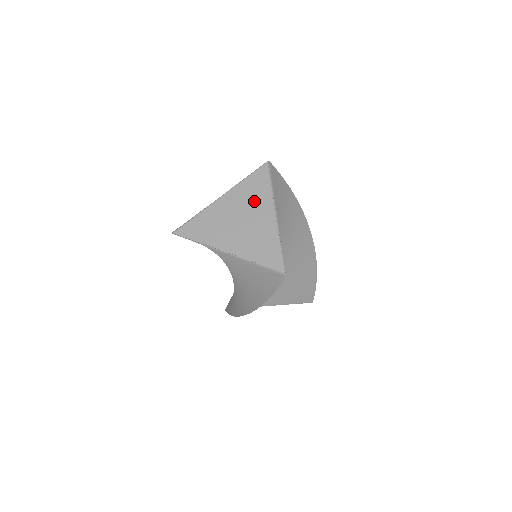
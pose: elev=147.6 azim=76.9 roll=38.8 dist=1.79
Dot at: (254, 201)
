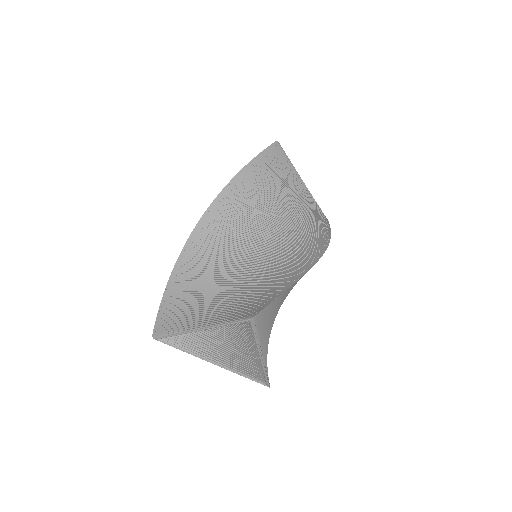
Dot at: occluded
